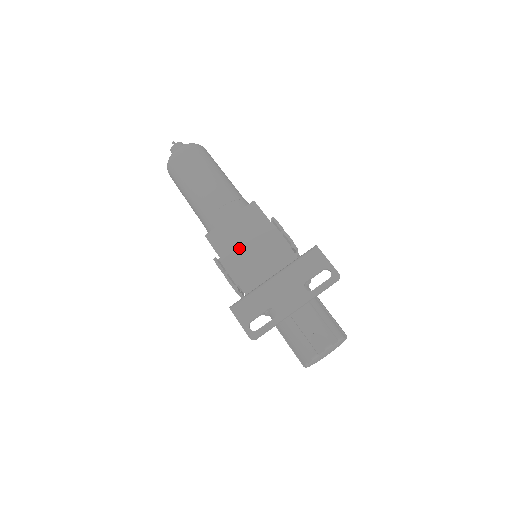
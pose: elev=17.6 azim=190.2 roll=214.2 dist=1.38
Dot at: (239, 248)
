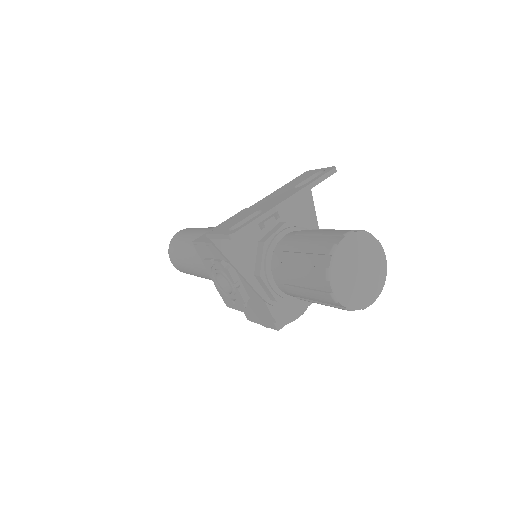
Dot at: occluded
